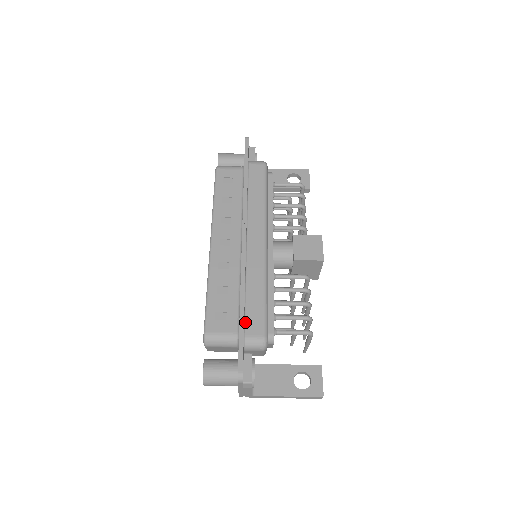
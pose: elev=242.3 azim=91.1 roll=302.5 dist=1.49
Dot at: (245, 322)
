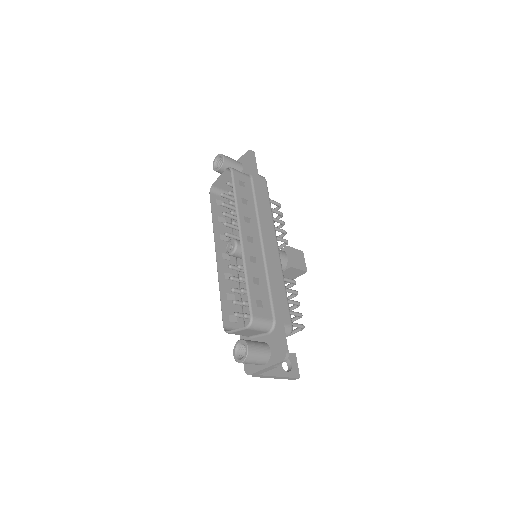
Dot at: occluded
